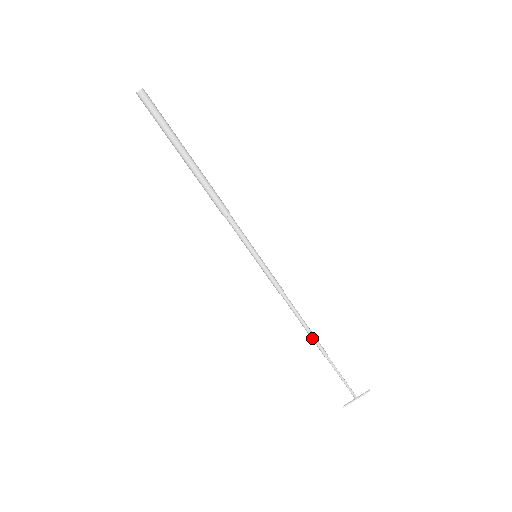
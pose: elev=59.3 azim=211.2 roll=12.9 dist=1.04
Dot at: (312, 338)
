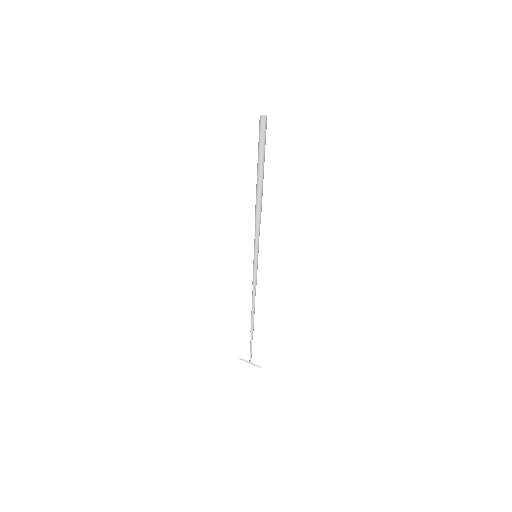
Dot at: (251, 318)
